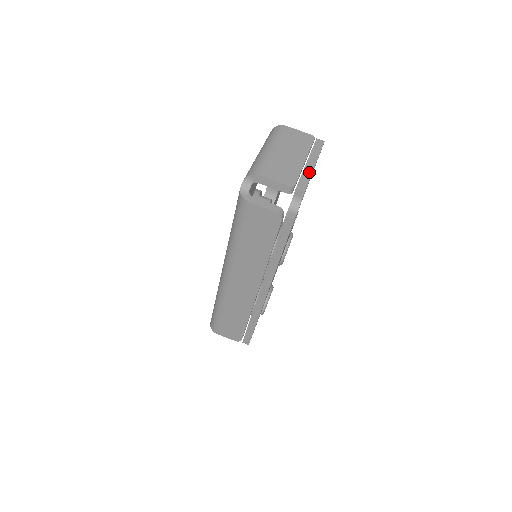
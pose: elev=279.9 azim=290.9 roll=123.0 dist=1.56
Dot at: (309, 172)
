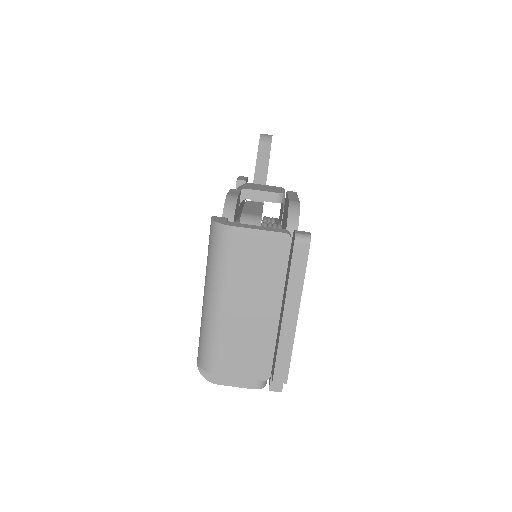
Dot at: (289, 339)
